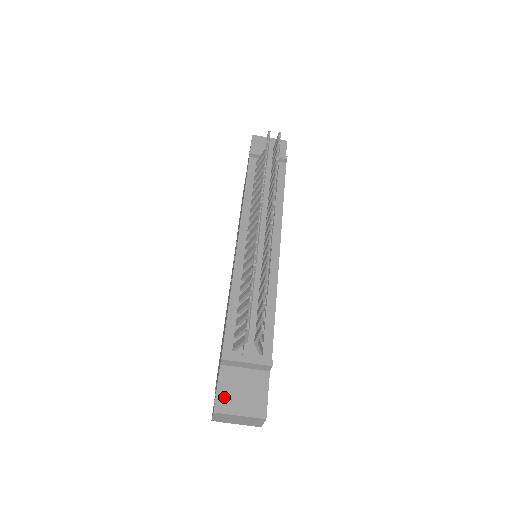
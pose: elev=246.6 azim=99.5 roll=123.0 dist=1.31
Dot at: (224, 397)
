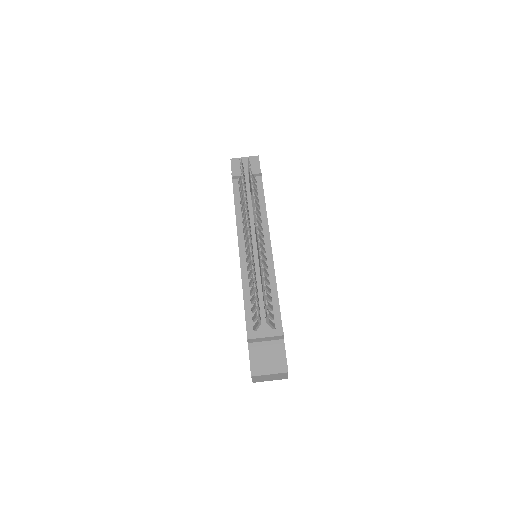
Dot at: (256, 365)
